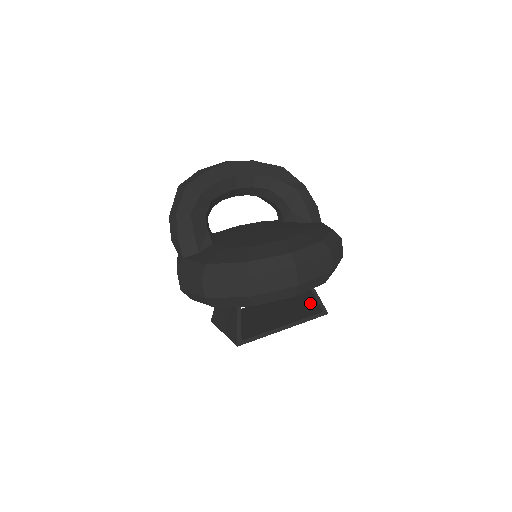
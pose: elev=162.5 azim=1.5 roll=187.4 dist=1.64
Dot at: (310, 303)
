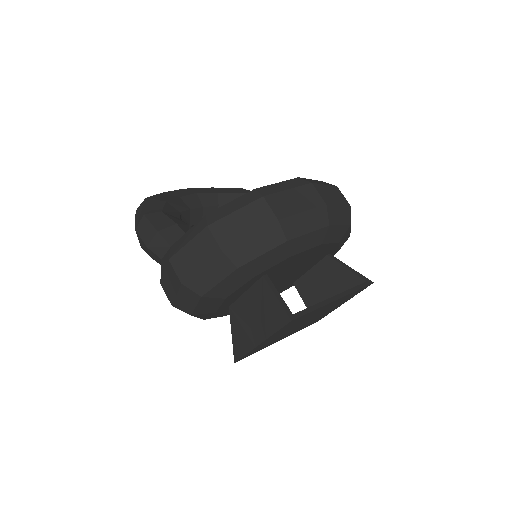
Dot at: occluded
